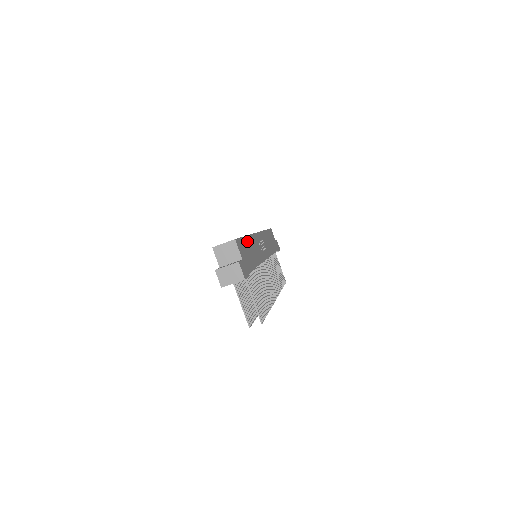
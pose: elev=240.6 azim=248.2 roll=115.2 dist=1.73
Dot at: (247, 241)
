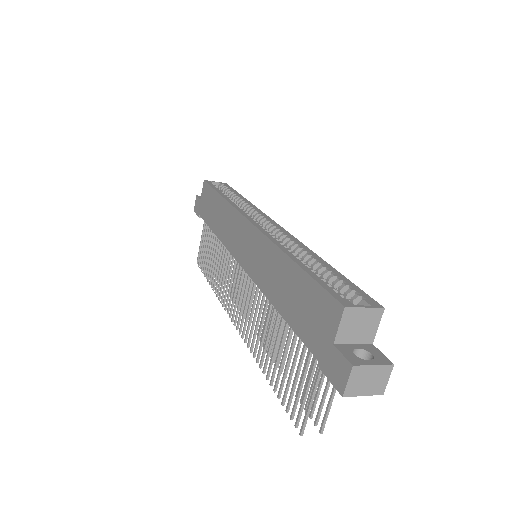
Dot at: occluded
